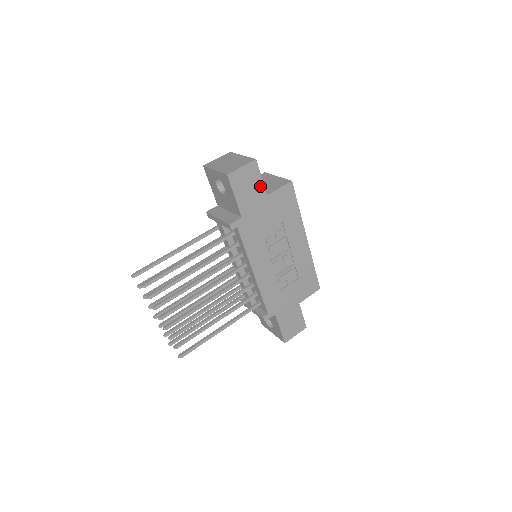
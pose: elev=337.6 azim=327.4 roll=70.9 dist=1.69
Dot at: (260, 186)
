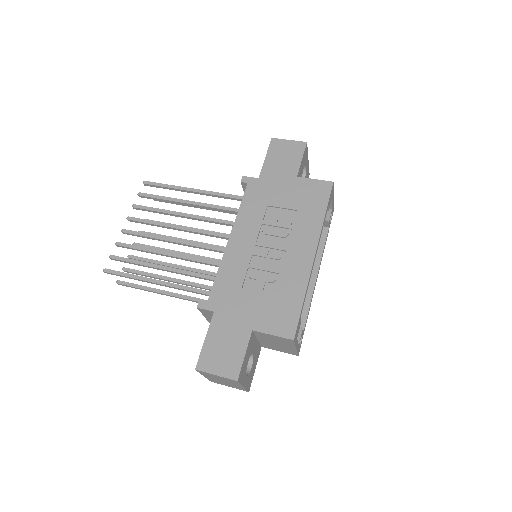
Dot at: (296, 165)
